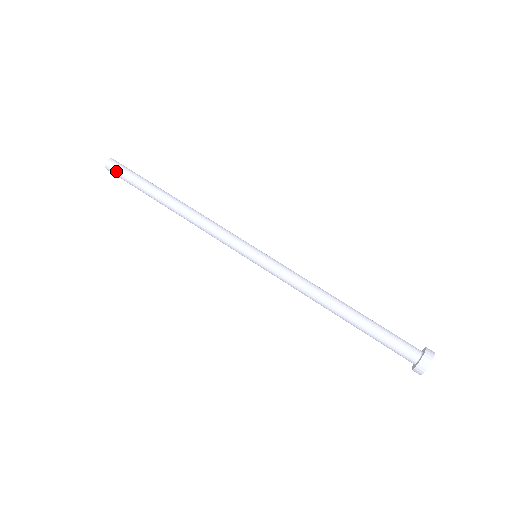
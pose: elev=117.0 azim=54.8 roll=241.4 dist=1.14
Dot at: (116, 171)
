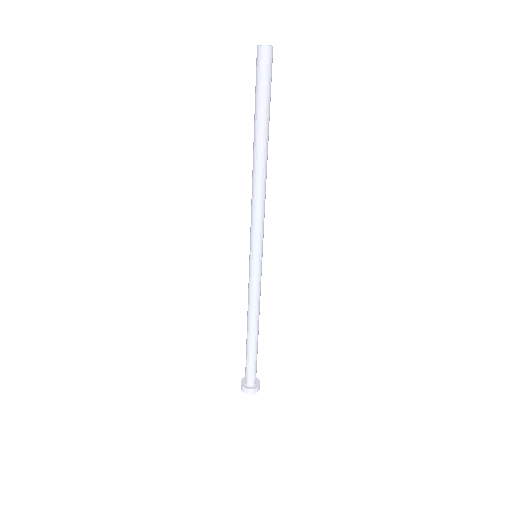
Dot at: (260, 67)
